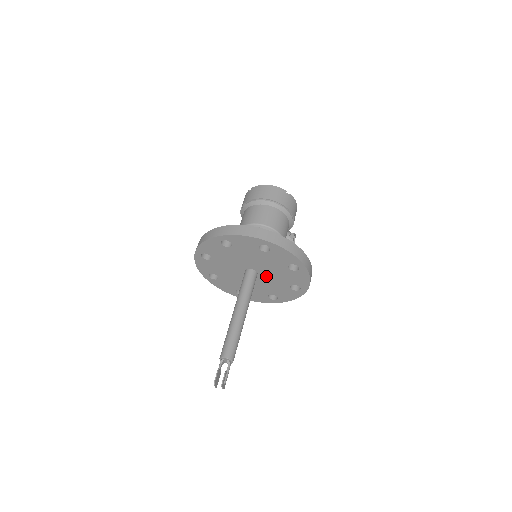
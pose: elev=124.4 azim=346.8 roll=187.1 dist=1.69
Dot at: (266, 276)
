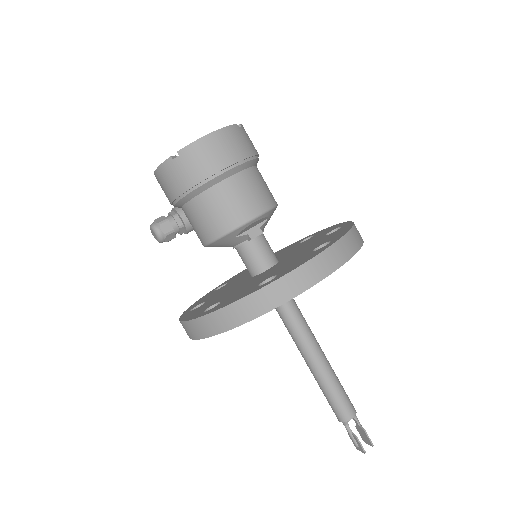
Dot at: occluded
